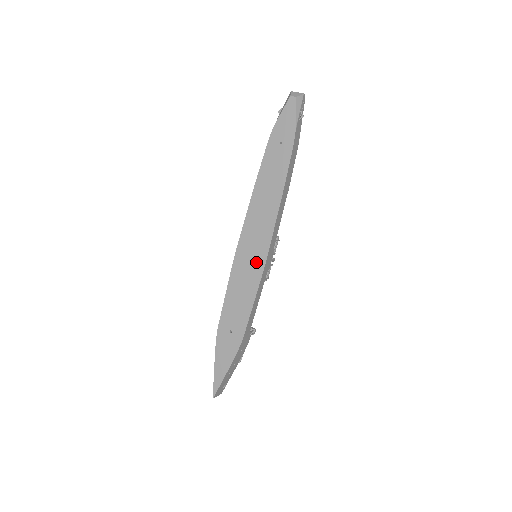
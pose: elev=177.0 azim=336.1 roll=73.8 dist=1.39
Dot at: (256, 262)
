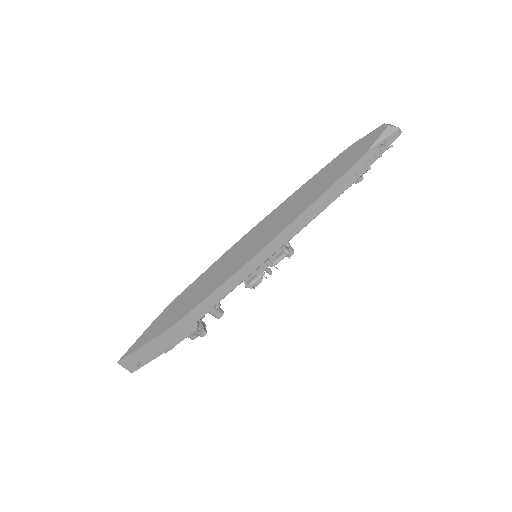
Dot at: (247, 253)
